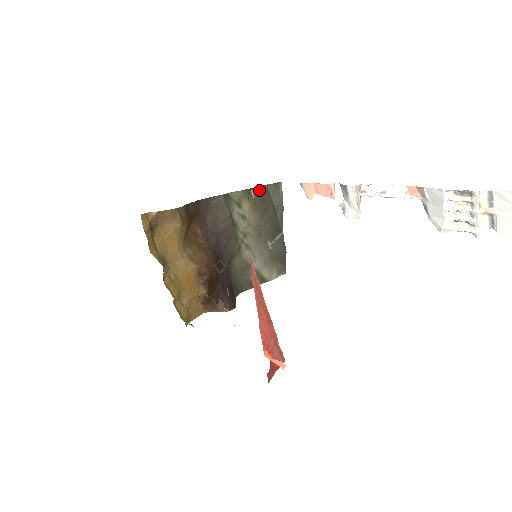
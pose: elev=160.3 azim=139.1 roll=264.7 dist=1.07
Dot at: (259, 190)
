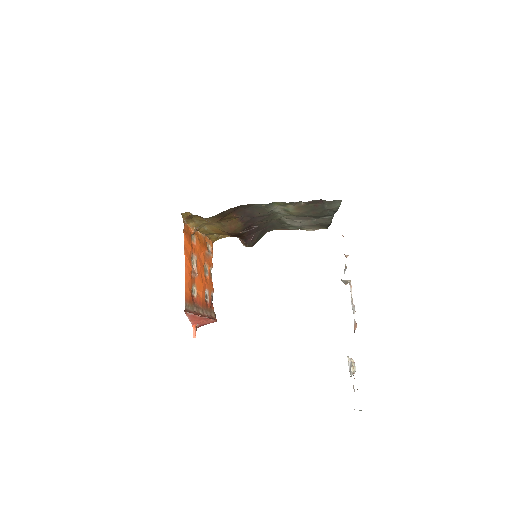
Dot at: (311, 201)
